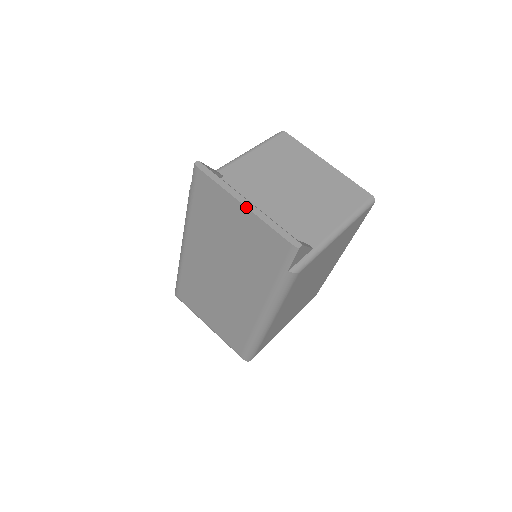
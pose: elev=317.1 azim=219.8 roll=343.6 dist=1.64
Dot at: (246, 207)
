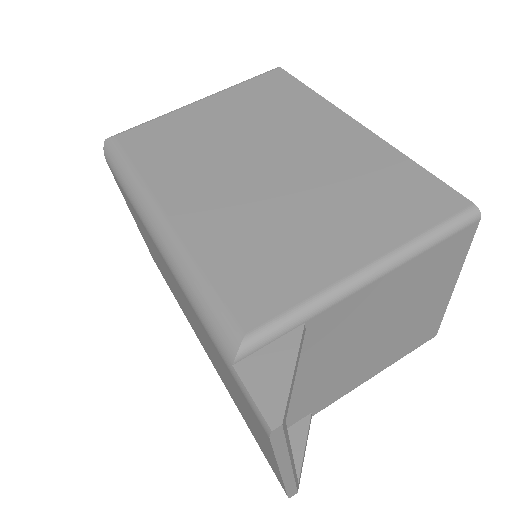
Dot at: (281, 475)
